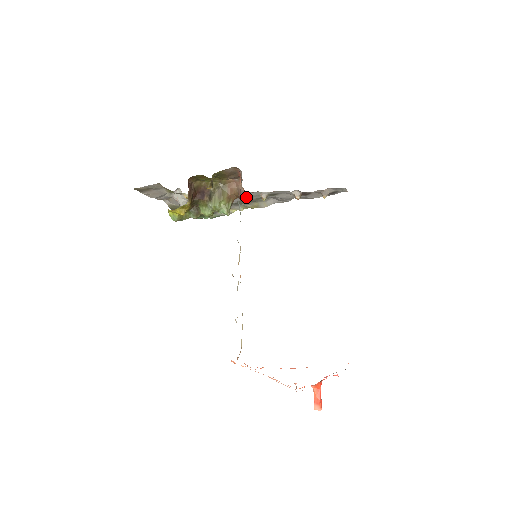
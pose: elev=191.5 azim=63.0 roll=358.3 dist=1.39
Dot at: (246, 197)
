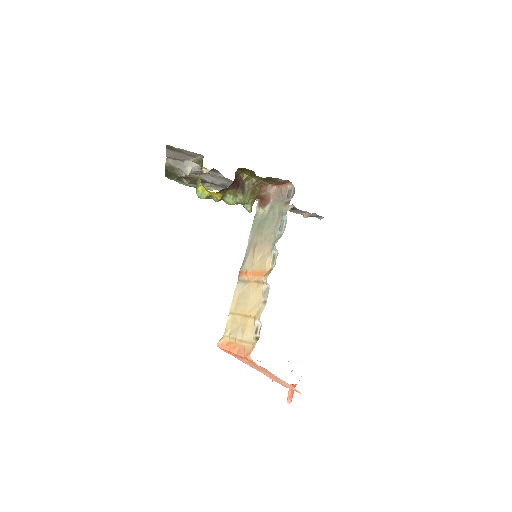
Dot at: occluded
